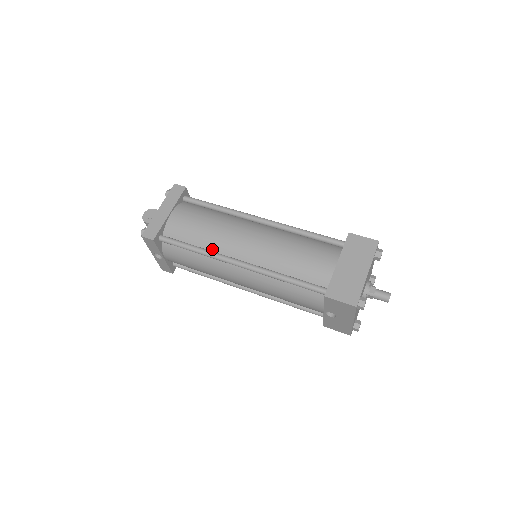
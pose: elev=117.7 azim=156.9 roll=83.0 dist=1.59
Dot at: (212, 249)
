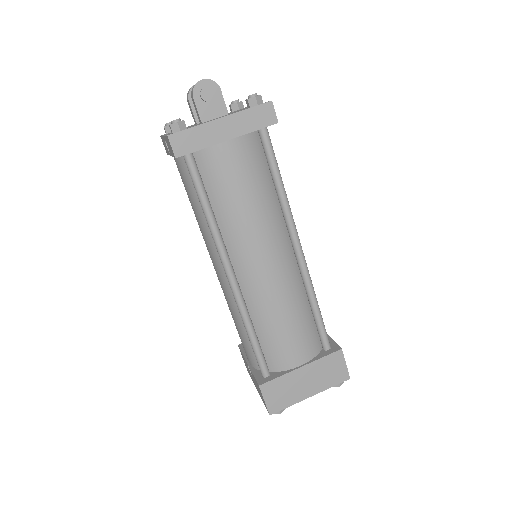
Dot at: (224, 230)
